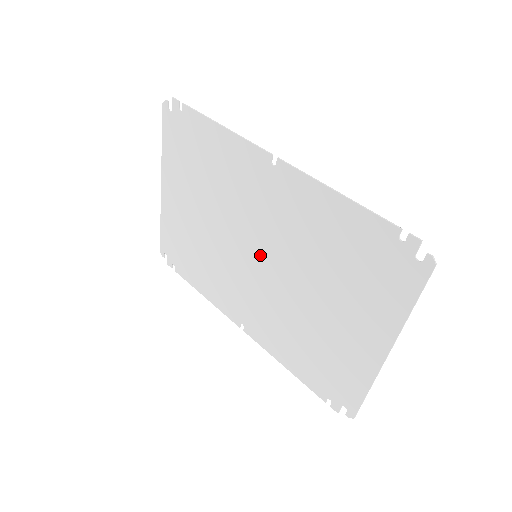
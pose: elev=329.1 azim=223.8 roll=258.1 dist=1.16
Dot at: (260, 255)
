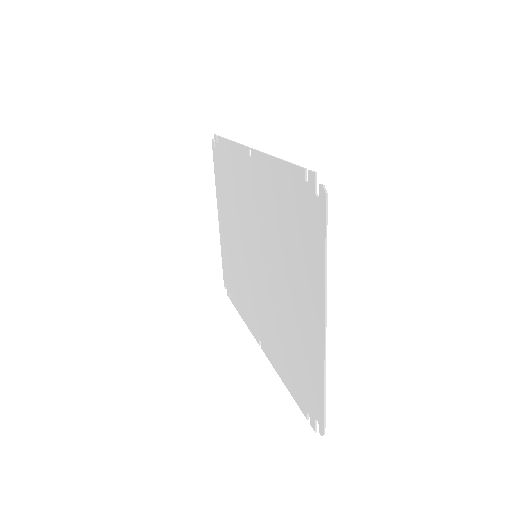
Dot at: (257, 253)
